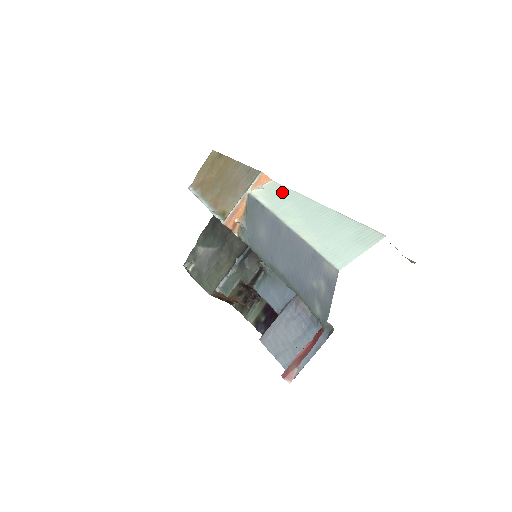
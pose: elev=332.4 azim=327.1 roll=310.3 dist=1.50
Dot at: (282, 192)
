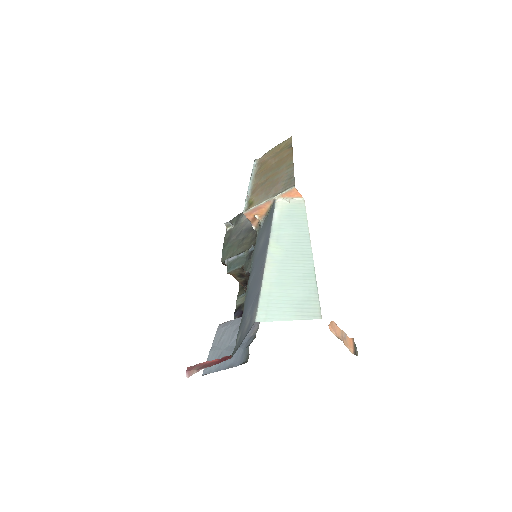
Dot at: (298, 216)
